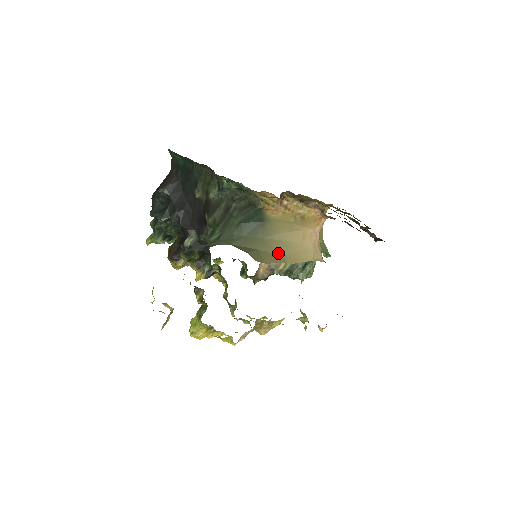
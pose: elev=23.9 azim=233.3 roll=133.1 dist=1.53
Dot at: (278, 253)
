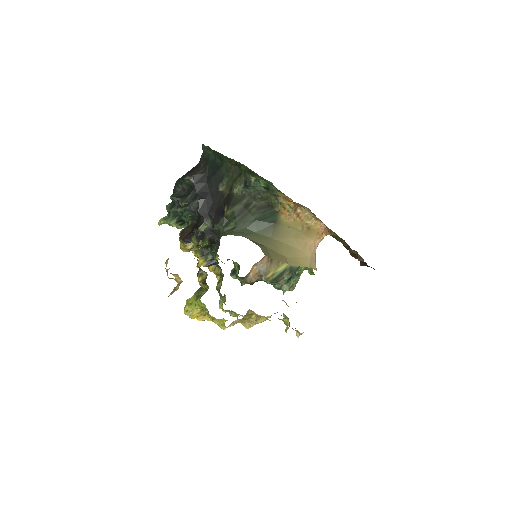
Dot at: (282, 254)
